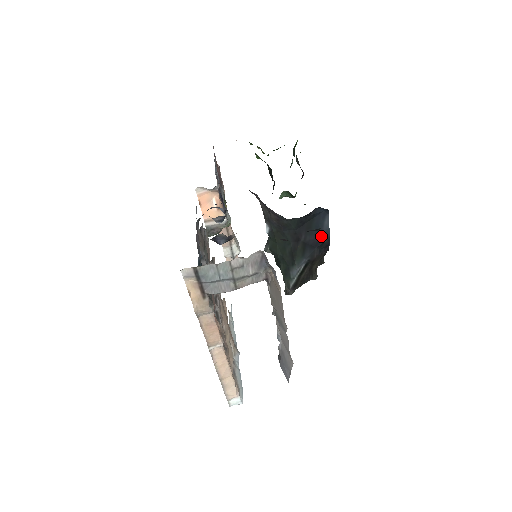
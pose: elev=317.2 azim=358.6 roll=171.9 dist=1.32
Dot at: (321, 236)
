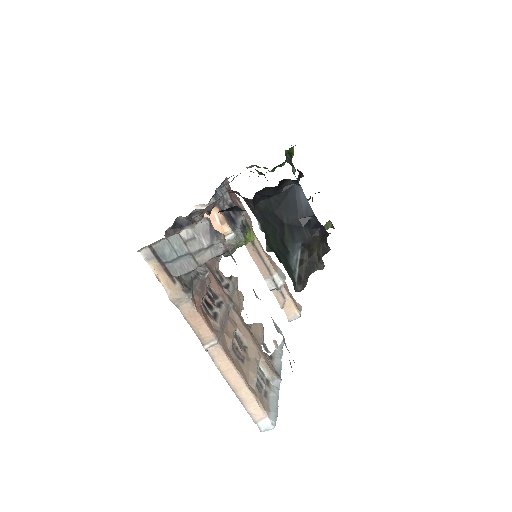
Dot at: (303, 213)
